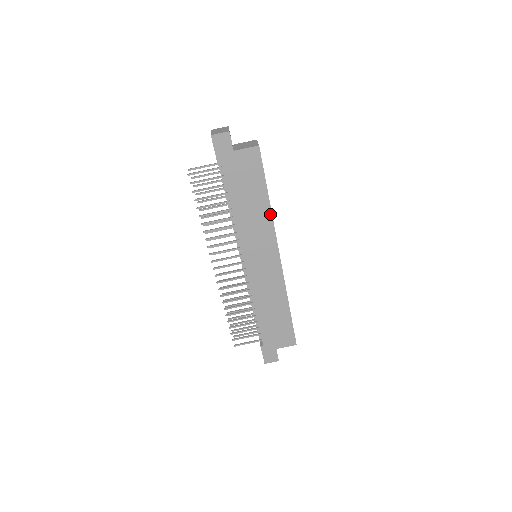
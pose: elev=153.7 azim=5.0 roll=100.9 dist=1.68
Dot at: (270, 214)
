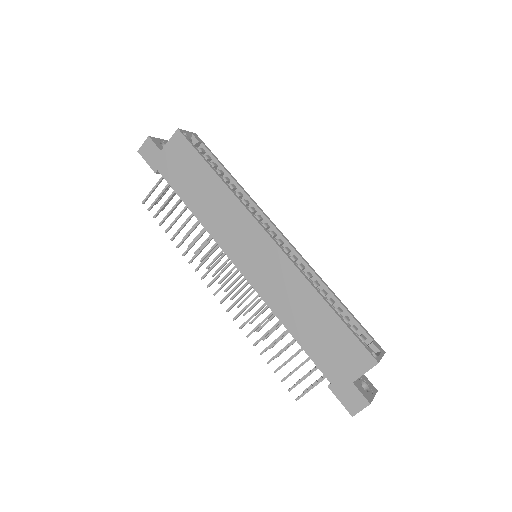
Dot at: (228, 191)
